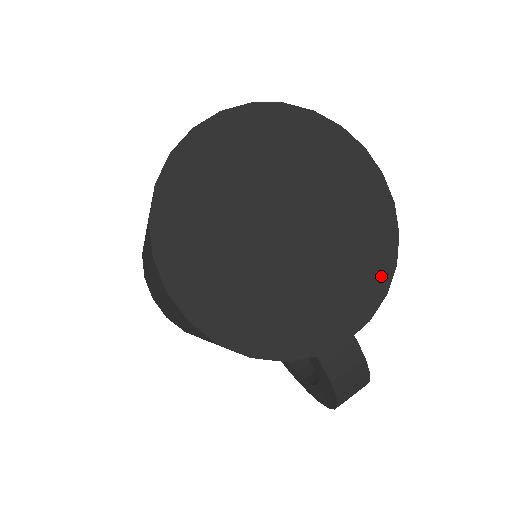
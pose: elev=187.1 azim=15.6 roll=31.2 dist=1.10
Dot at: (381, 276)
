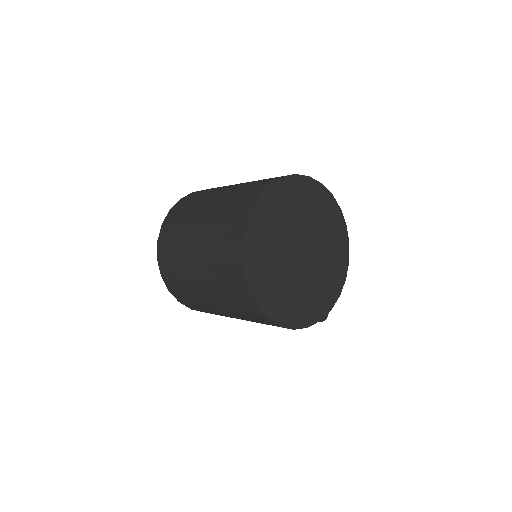
Dot at: (345, 253)
